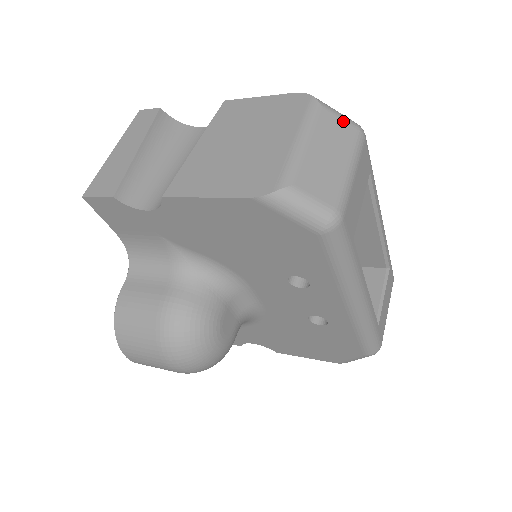
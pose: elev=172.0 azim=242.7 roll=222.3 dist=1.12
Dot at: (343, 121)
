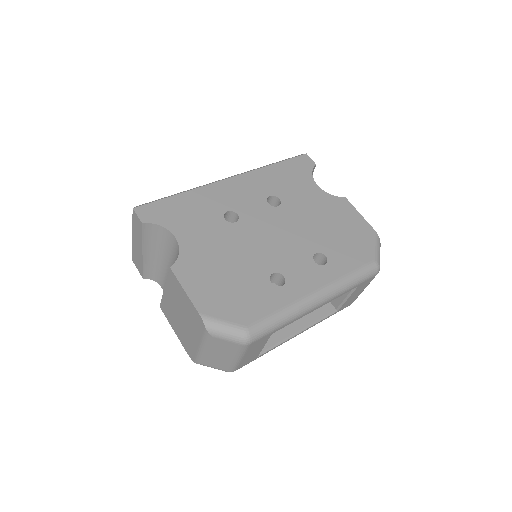
Dot at: (229, 342)
